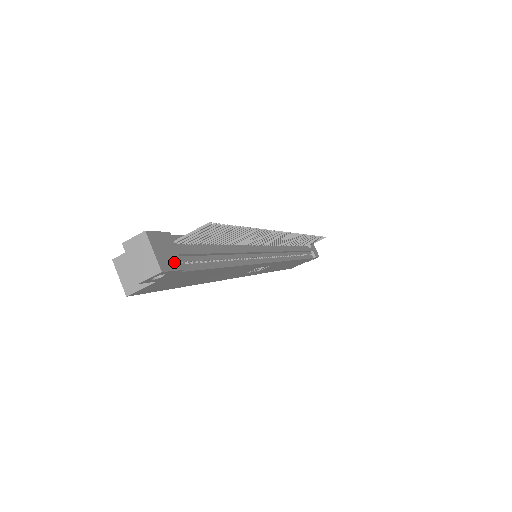
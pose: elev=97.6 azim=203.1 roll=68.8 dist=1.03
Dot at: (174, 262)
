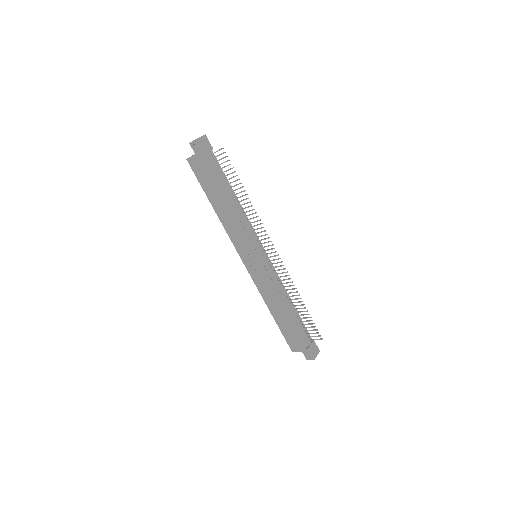
Dot at: (203, 148)
